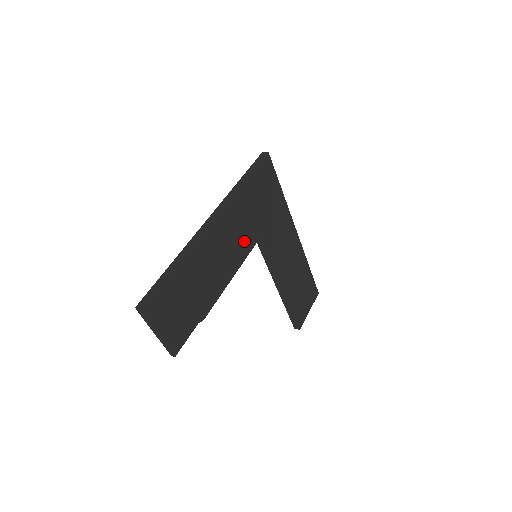
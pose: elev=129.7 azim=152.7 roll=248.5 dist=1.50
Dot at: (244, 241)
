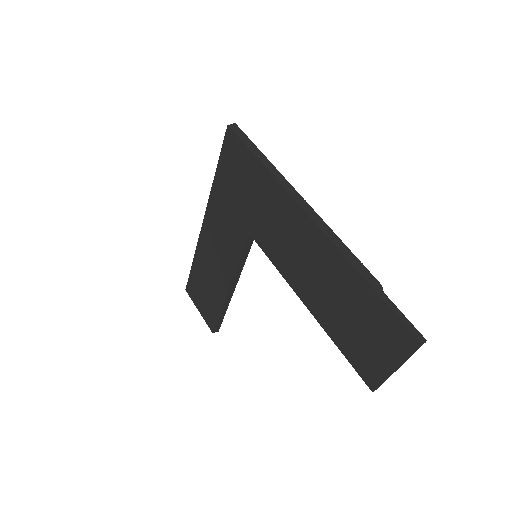
Dot at: occluded
